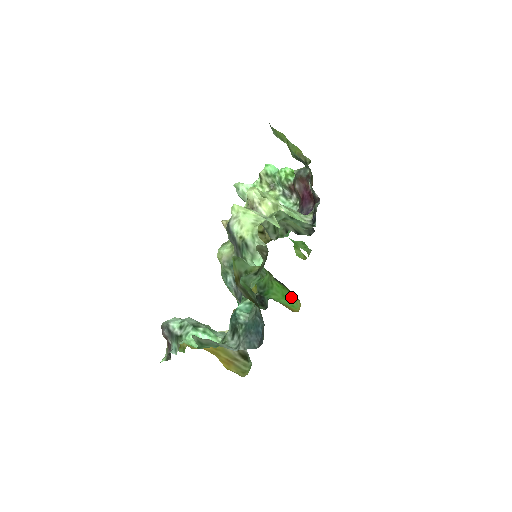
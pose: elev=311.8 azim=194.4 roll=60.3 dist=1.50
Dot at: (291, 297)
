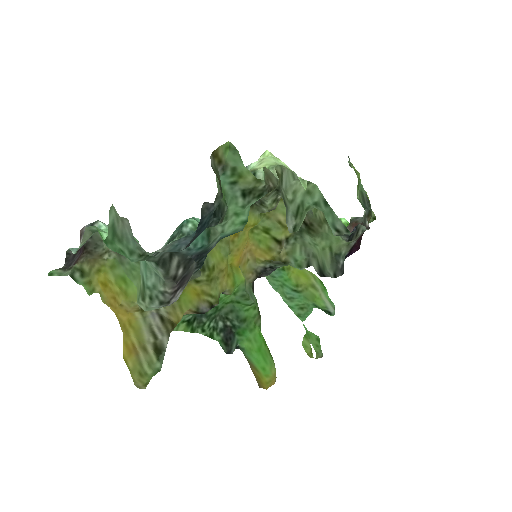
Dot at: (268, 359)
